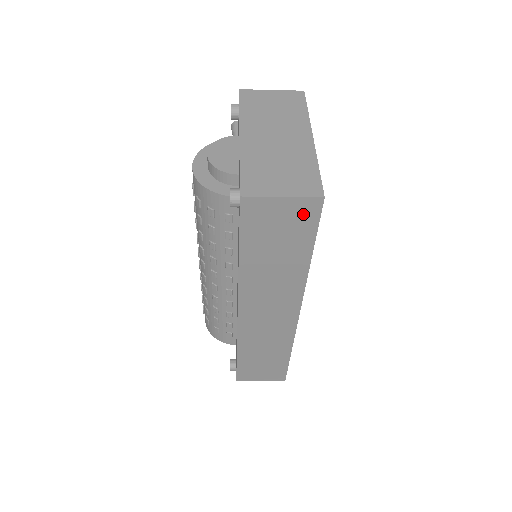
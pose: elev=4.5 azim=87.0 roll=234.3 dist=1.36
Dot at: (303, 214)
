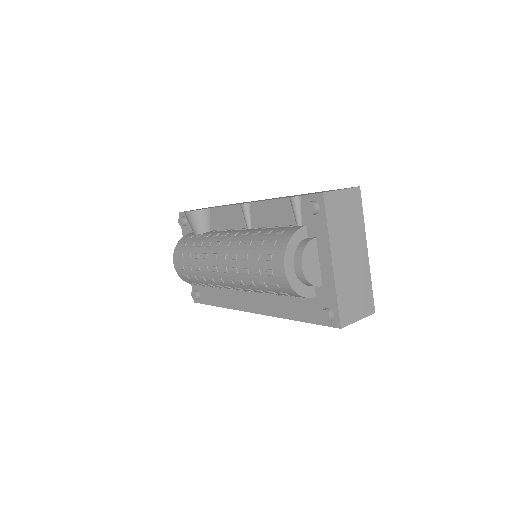
Dot at: occluded
